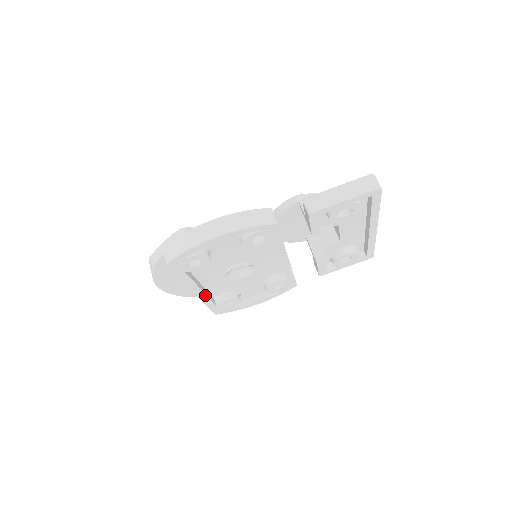
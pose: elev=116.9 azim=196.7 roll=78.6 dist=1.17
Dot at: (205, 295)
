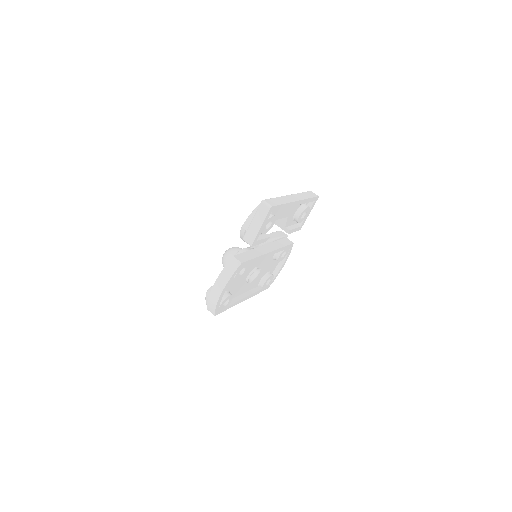
Dot at: (250, 295)
